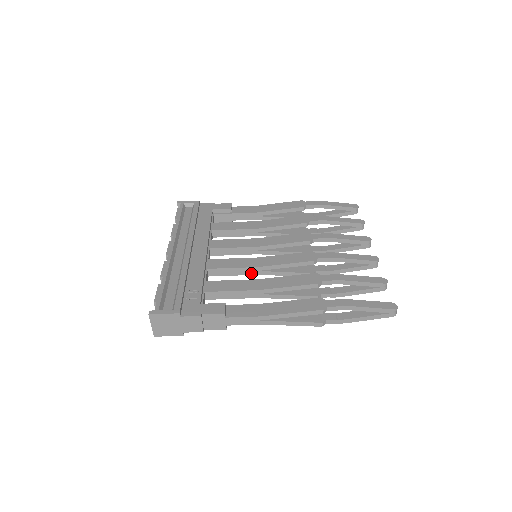
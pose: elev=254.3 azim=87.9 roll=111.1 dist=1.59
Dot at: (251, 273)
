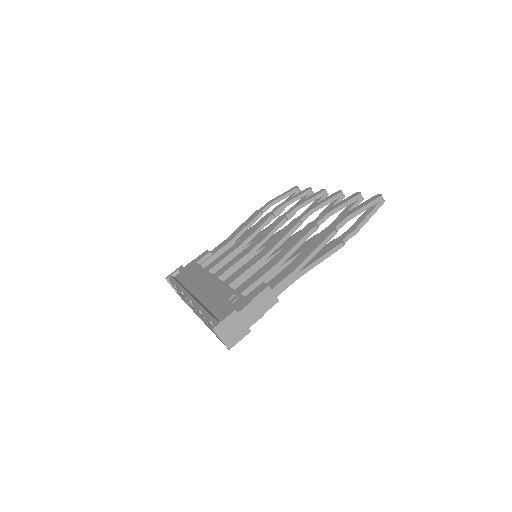
Dot at: (263, 265)
